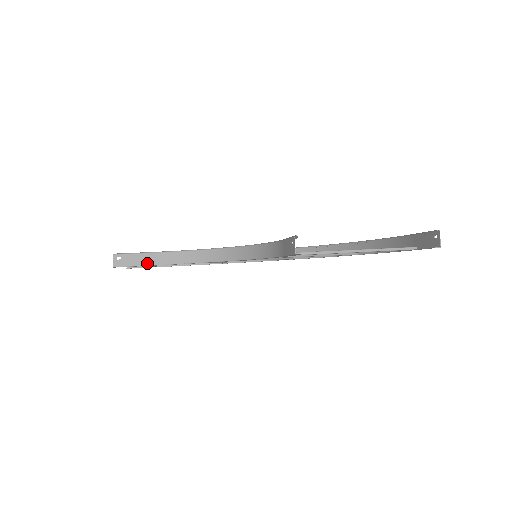
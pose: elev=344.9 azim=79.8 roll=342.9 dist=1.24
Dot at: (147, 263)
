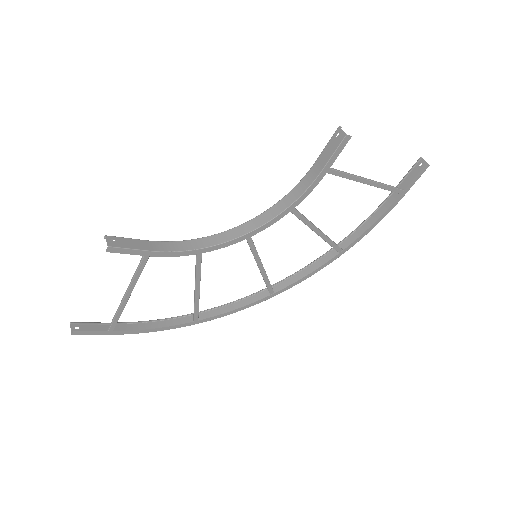
Dot at: (147, 248)
